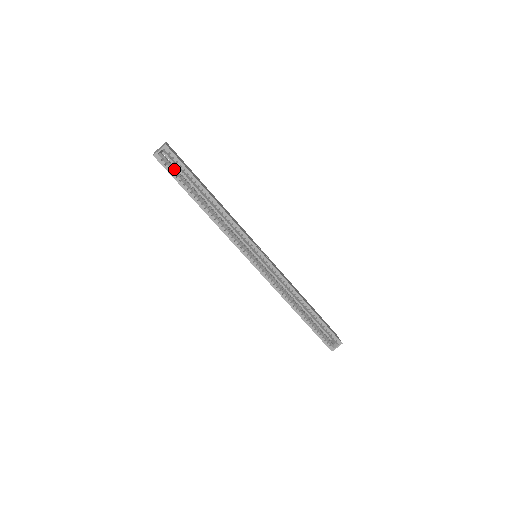
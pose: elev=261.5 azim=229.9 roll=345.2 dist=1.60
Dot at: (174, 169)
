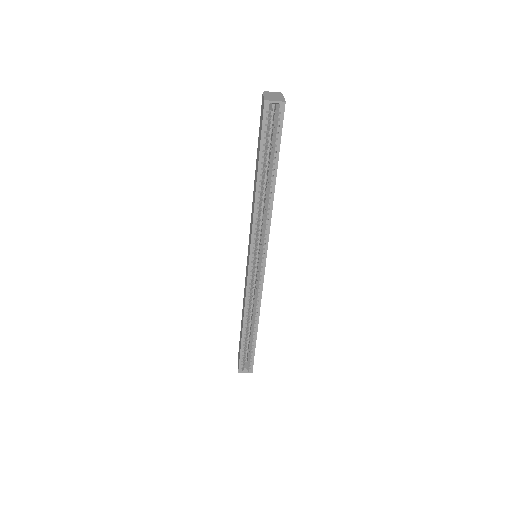
Dot at: (269, 129)
